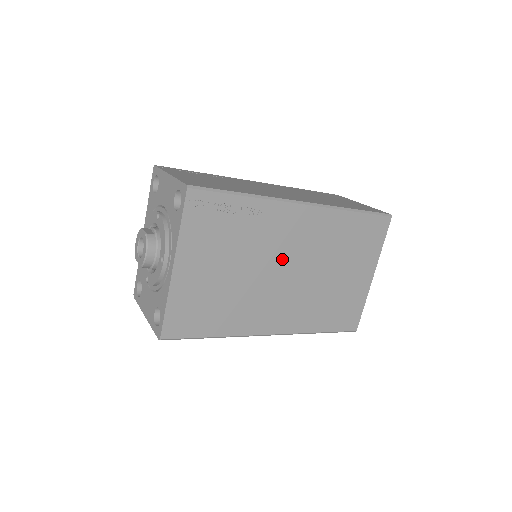
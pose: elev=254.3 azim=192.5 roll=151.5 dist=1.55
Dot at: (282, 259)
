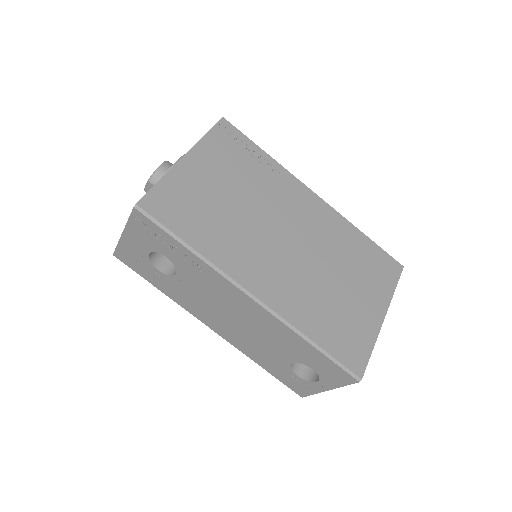
Dot at: (285, 224)
